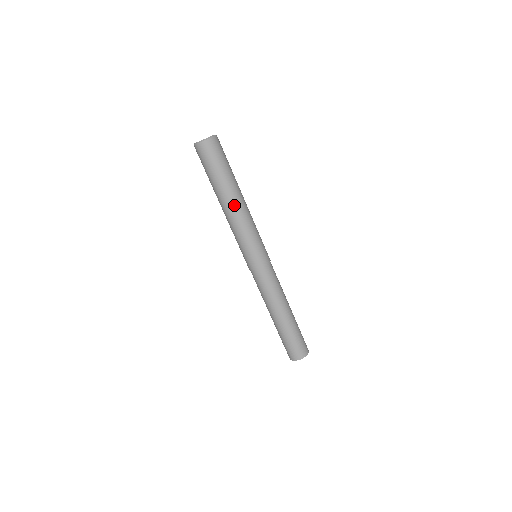
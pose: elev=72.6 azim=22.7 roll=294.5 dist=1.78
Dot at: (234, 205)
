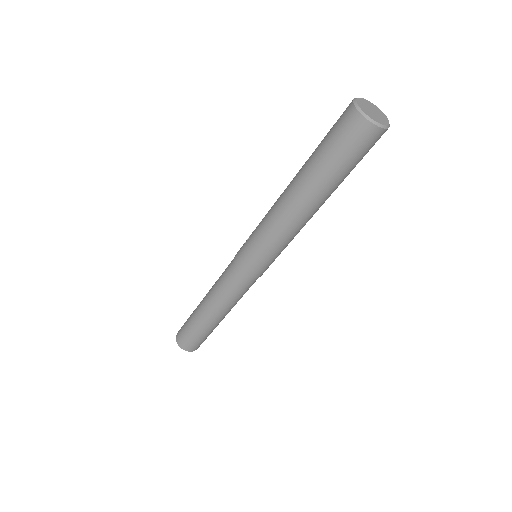
Dot at: (310, 213)
